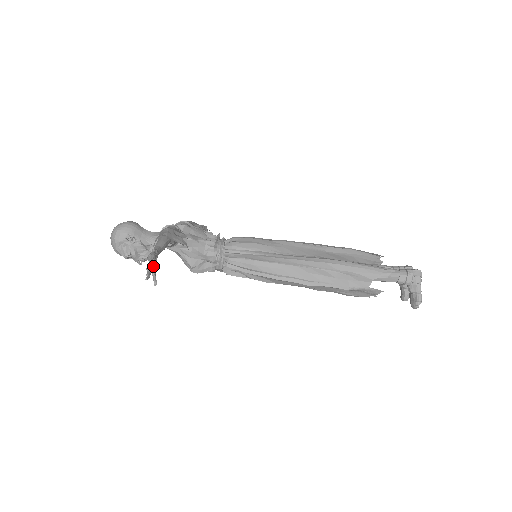
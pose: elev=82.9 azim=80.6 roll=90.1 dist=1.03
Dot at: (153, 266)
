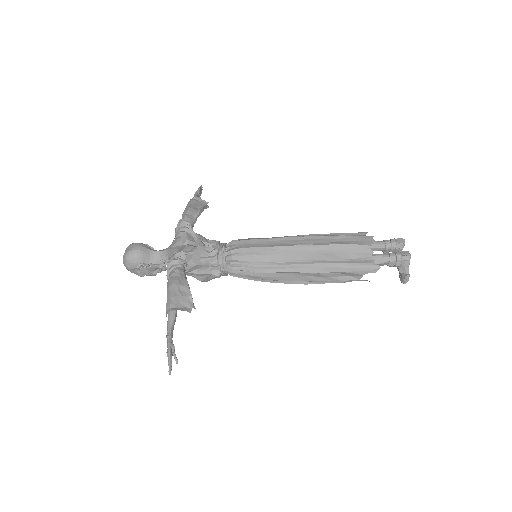
Dot at: occluded
